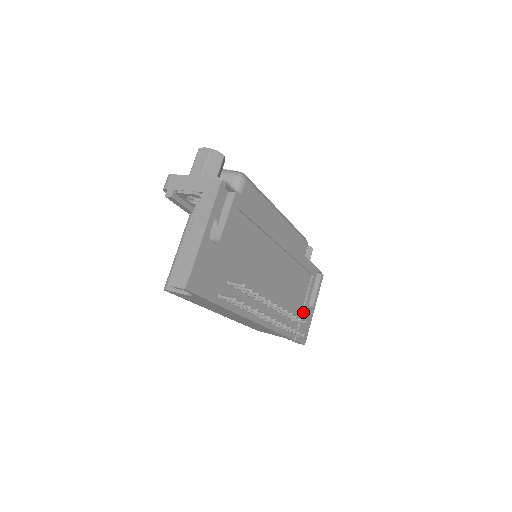
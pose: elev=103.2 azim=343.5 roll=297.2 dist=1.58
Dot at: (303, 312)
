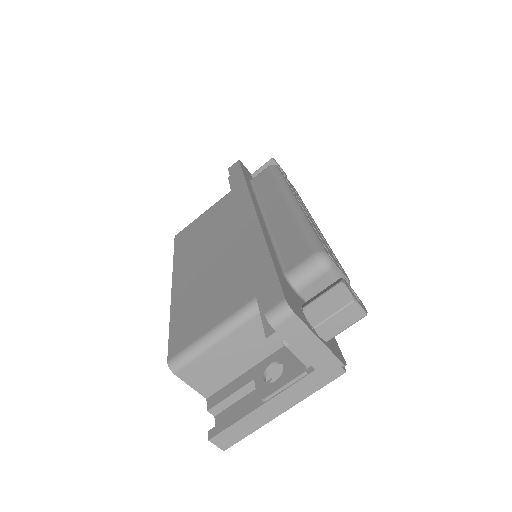
Dot at: occluded
